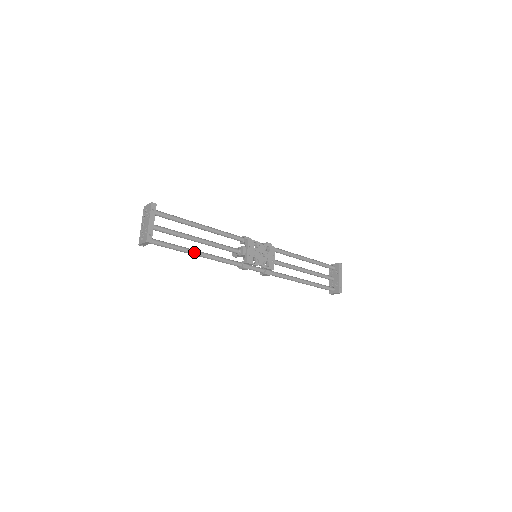
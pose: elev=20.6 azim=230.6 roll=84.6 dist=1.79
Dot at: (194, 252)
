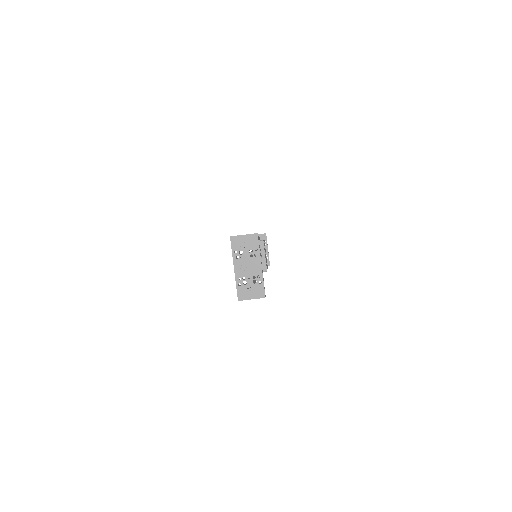
Dot at: occluded
